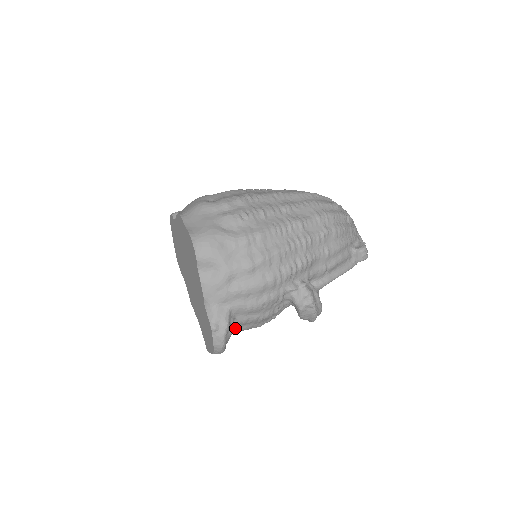
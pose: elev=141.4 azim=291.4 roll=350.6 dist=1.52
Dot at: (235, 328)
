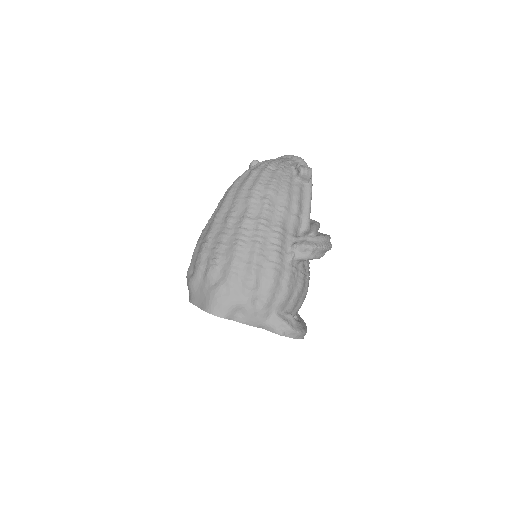
Dot at: (296, 311)
